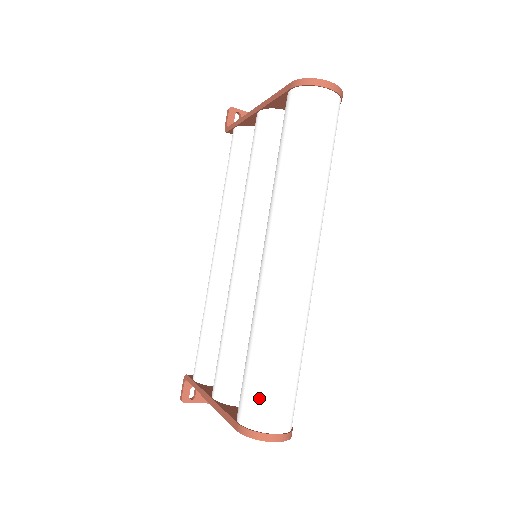
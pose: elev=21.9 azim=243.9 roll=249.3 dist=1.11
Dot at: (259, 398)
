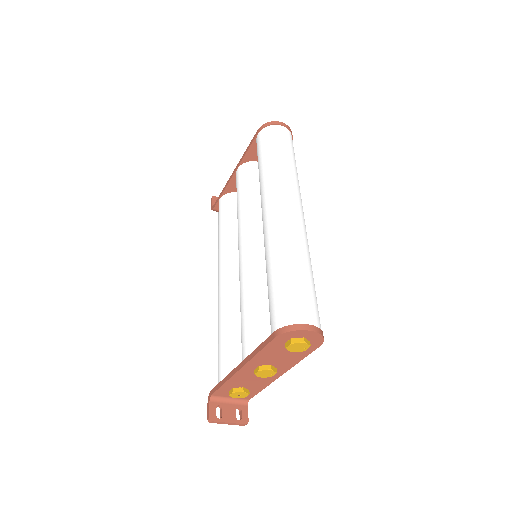
Dot at: (287, 301)
